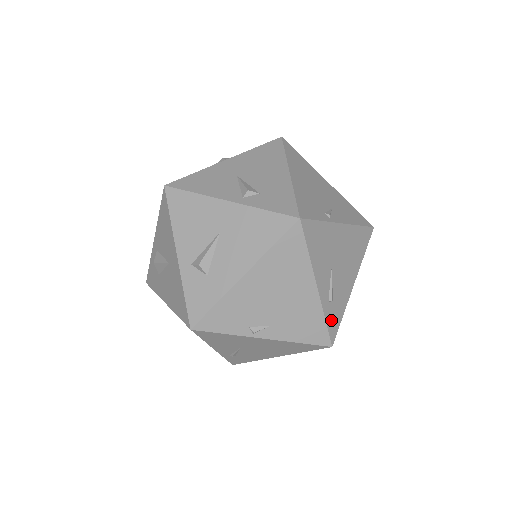
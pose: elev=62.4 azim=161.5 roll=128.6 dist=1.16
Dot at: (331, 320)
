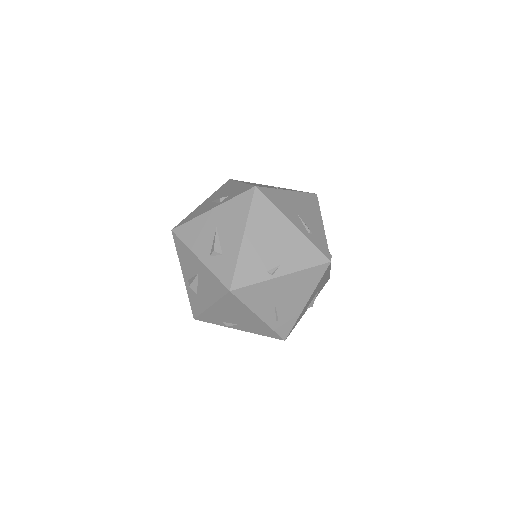
Dot at: (319, 245)
